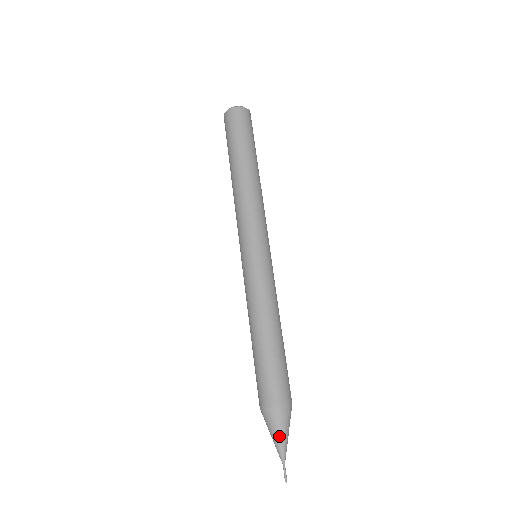
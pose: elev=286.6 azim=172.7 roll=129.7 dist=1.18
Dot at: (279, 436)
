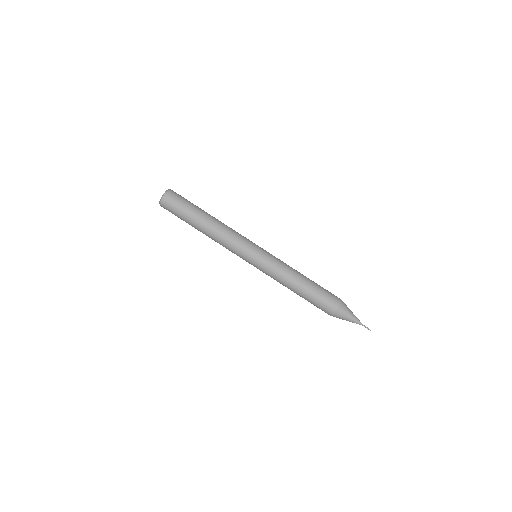
Dot at: (349, 319)
